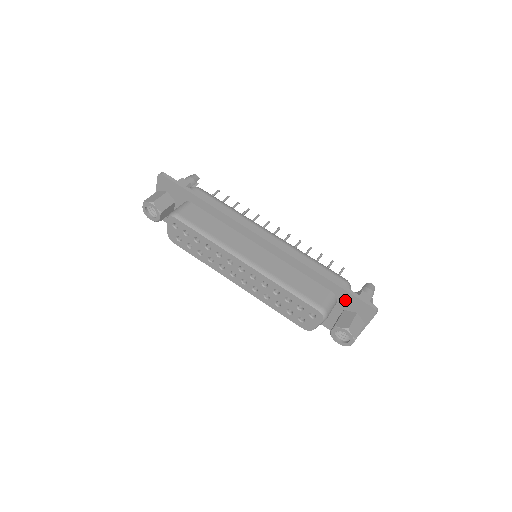
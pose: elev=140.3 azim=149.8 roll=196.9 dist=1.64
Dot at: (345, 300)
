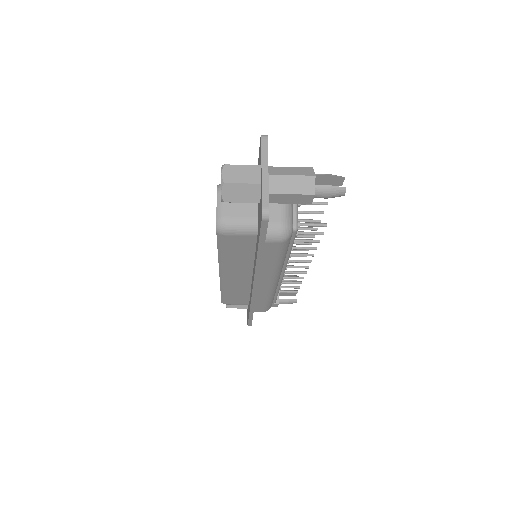
Dot at: occluded
